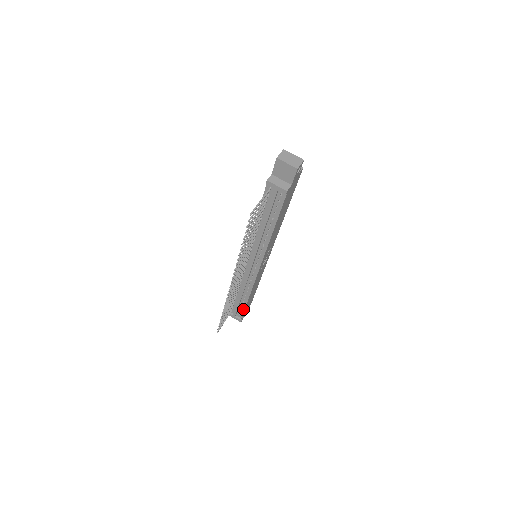
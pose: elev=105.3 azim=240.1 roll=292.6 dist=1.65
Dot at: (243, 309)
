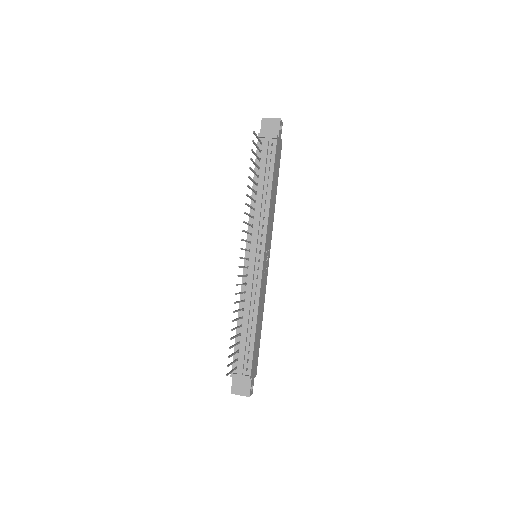
Dot at: (251, 352)
